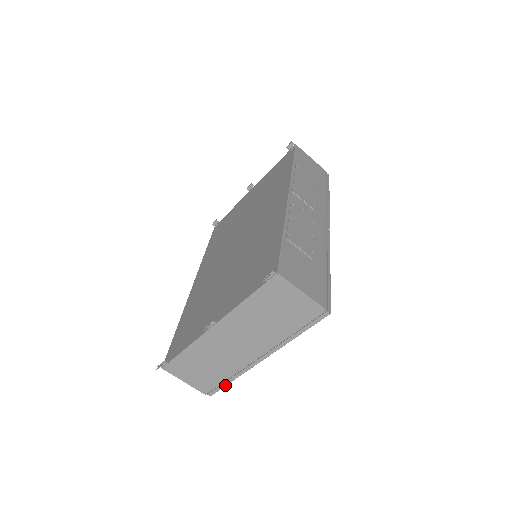
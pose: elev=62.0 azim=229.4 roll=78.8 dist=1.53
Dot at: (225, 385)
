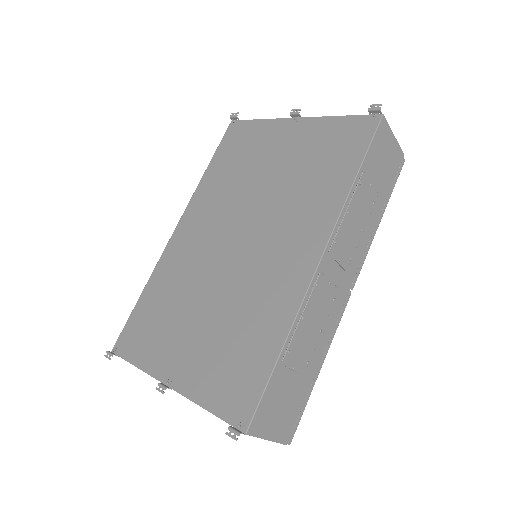
Dot at: occluded
